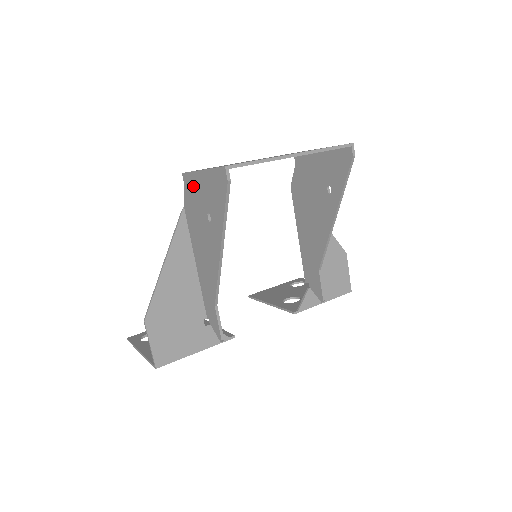
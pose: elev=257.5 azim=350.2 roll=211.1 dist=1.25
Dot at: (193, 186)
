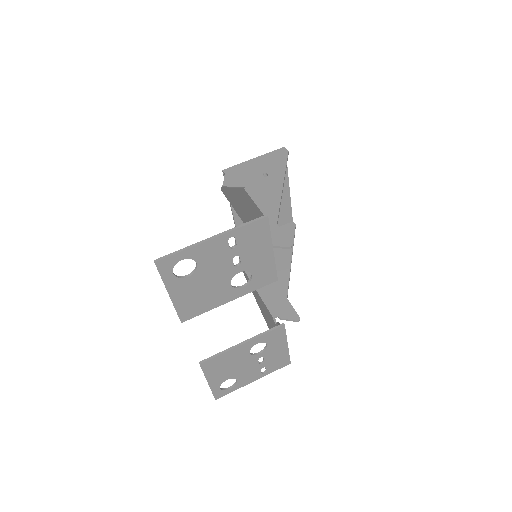
Dot at: (241, 169)
